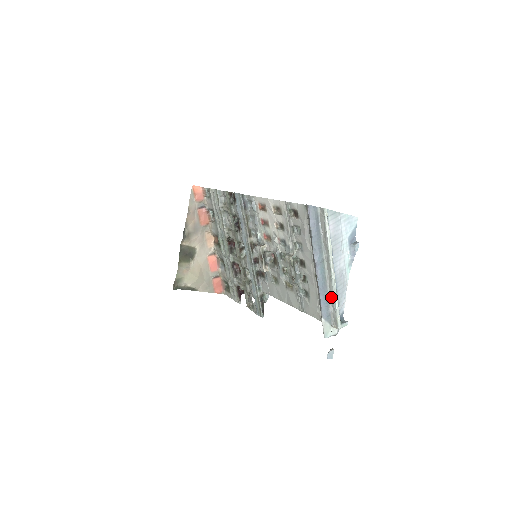
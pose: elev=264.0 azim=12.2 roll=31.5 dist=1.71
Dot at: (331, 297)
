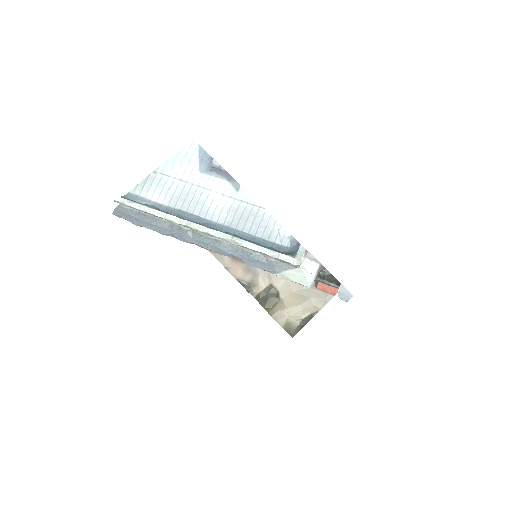
Dot at: (247, 248)
